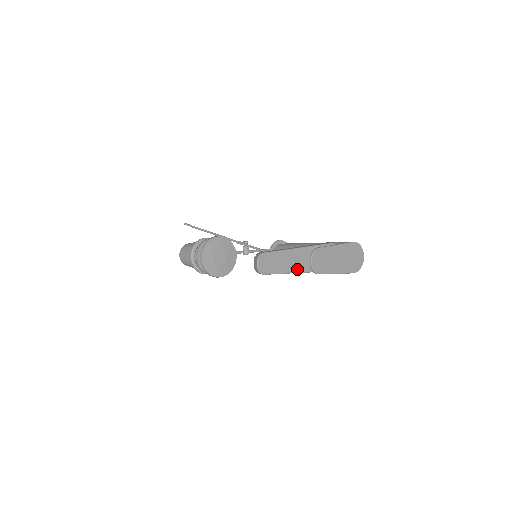
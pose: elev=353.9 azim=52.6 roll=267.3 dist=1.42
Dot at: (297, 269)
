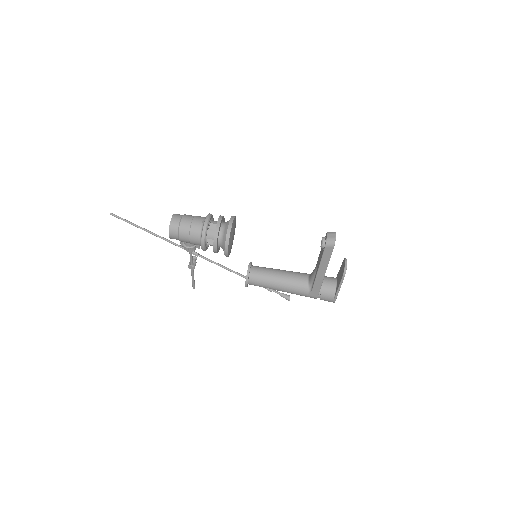
Dot at: occluded
